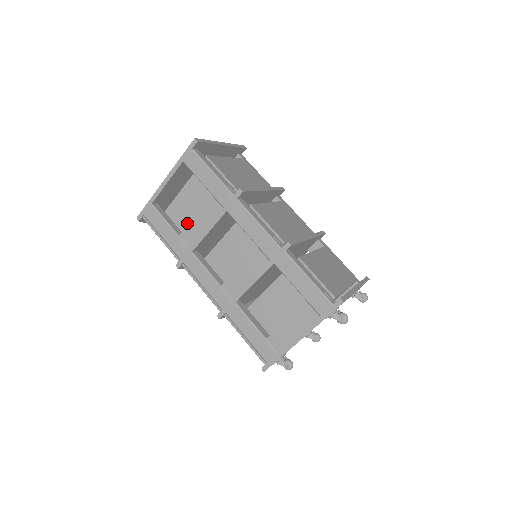
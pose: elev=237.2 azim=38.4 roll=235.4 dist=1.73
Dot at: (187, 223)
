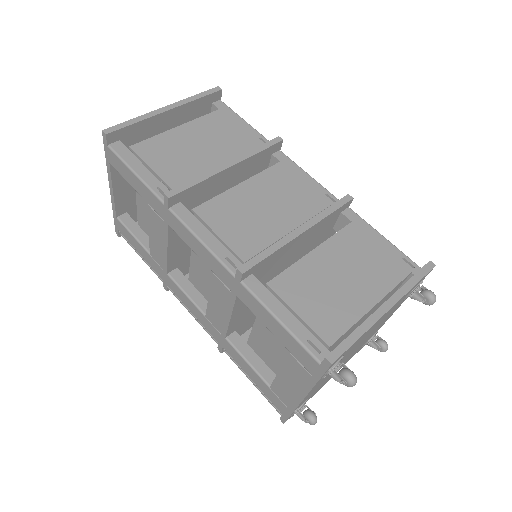
Dot at: occluded
